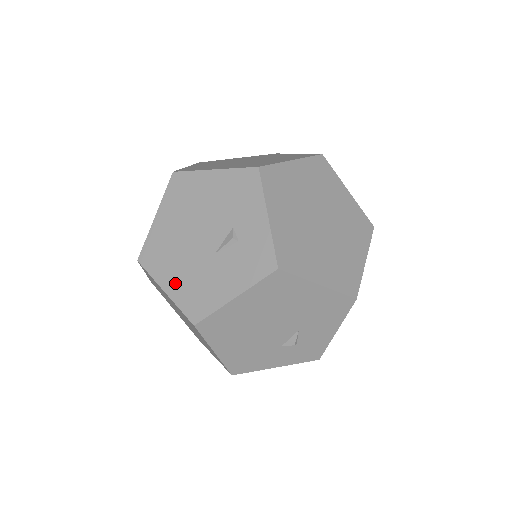
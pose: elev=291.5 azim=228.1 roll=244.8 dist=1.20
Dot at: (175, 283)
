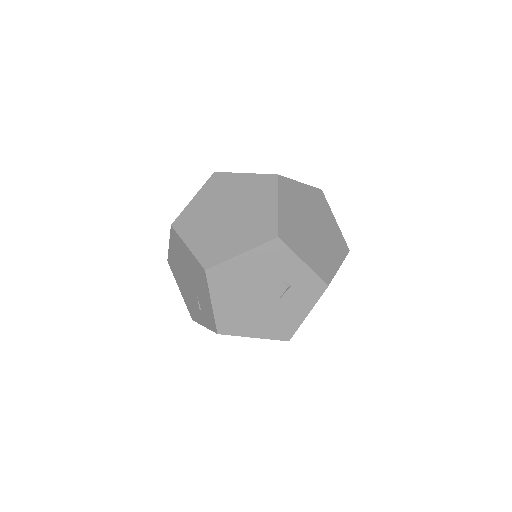
Dot at: (259, 330)
